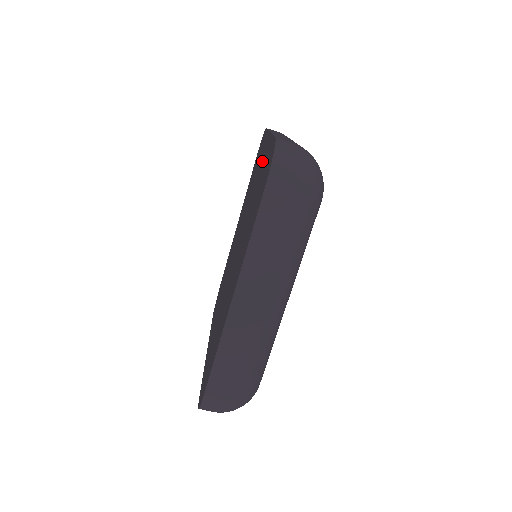
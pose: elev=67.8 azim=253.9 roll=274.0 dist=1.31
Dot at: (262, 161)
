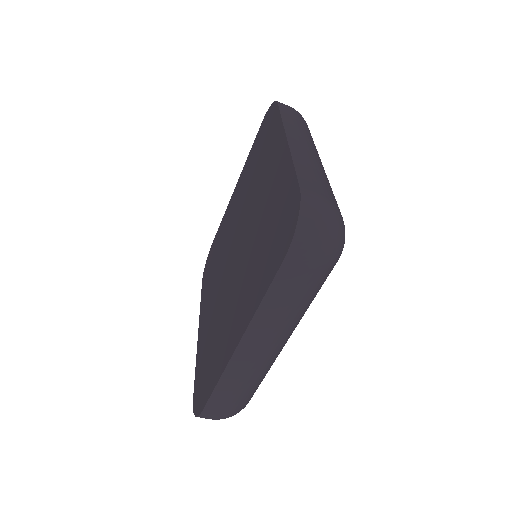
Dot at: (275, 173)
